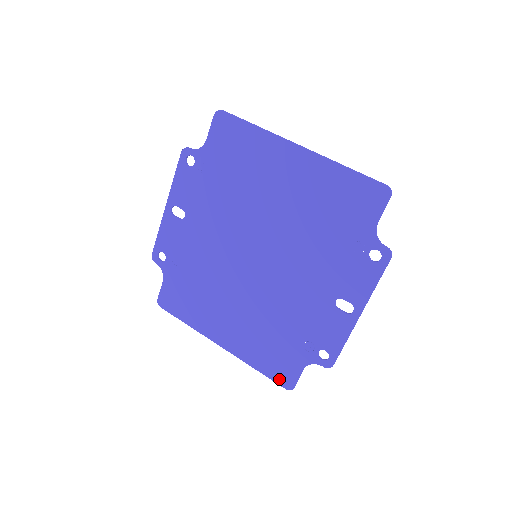
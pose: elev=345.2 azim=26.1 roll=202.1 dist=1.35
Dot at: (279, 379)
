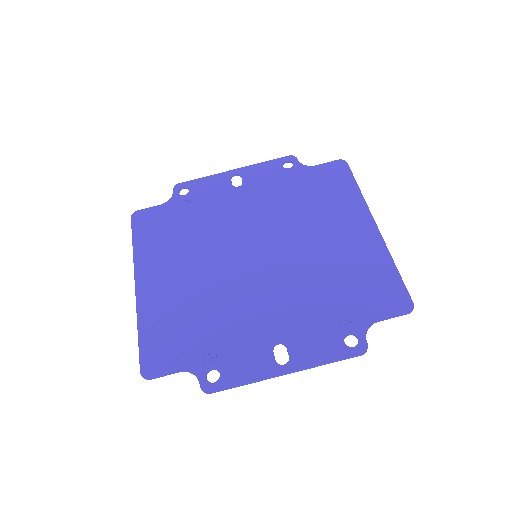
Dot at: (147, 358)
